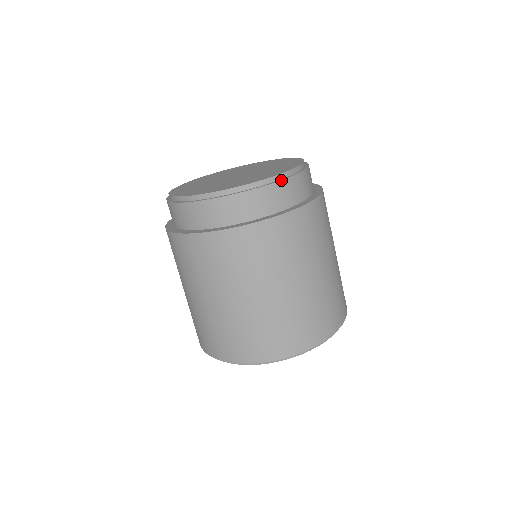
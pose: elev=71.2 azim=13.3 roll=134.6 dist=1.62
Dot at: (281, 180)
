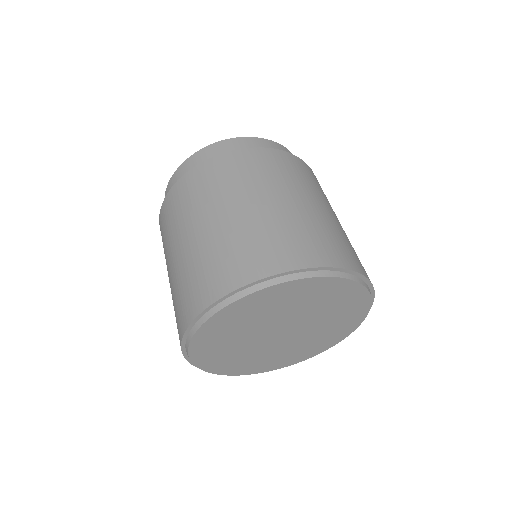
Dot at: (280, 144)
